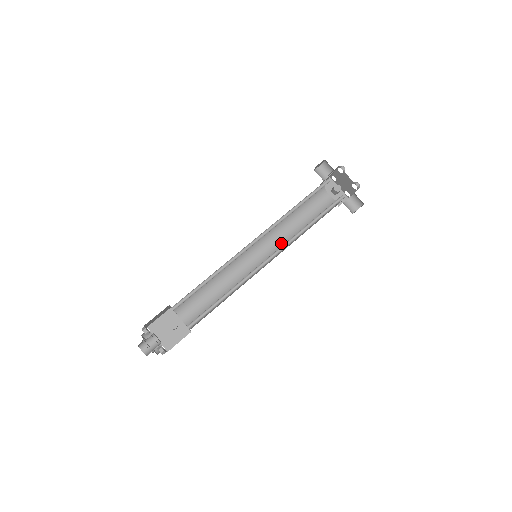
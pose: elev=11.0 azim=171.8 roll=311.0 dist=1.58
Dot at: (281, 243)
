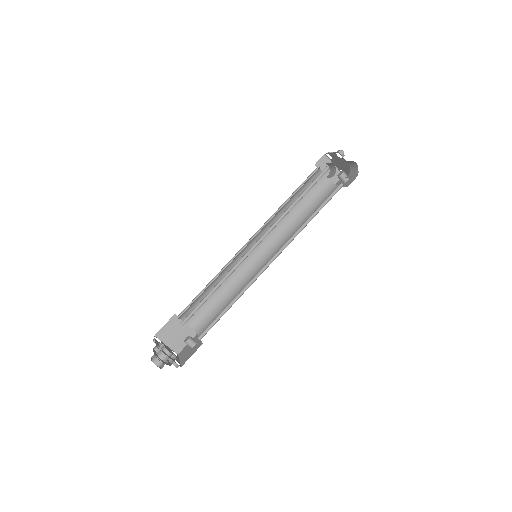
Dot at: (288, 241)
